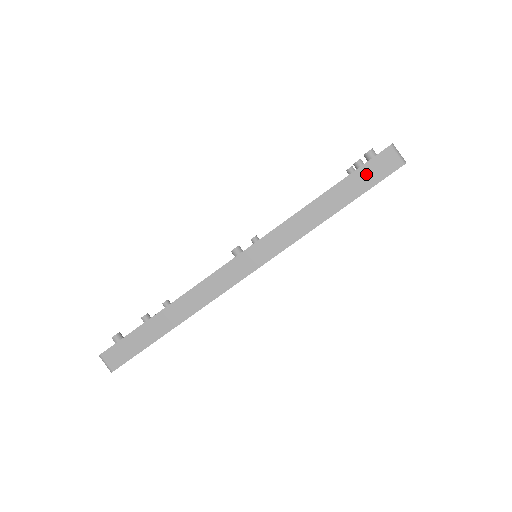
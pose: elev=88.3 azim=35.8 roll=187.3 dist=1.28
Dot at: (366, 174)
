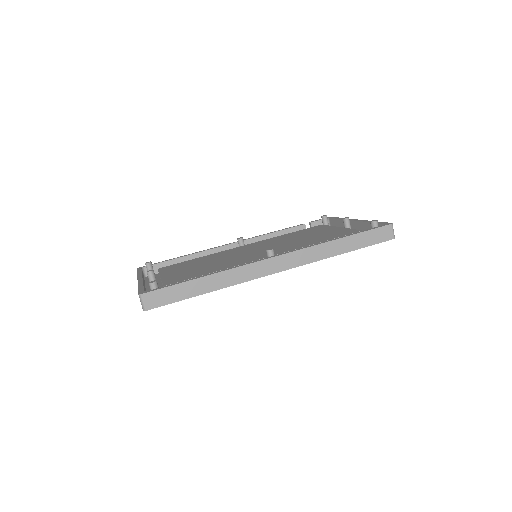
Dot at: (372, 235)
